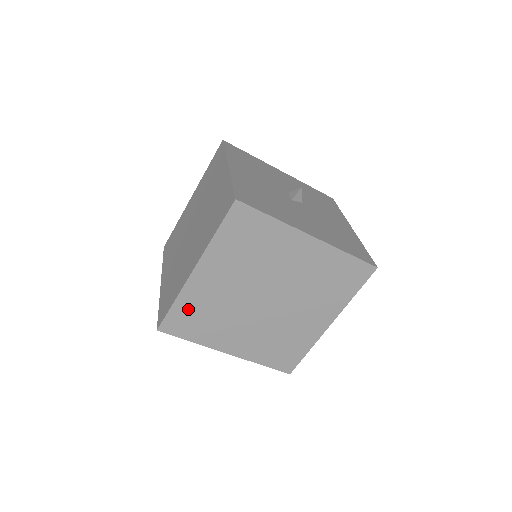
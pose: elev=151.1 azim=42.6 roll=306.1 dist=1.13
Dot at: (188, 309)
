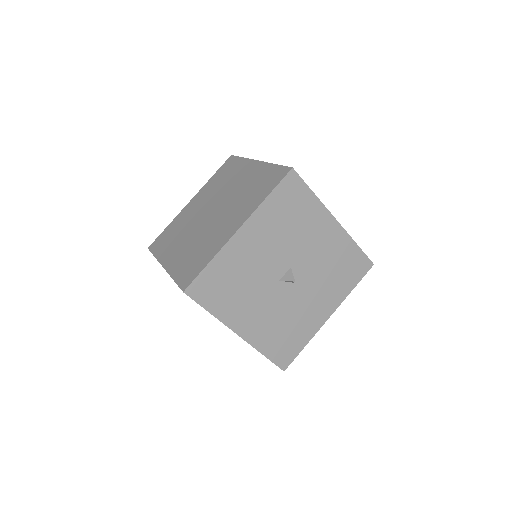
Dot at: occluded
